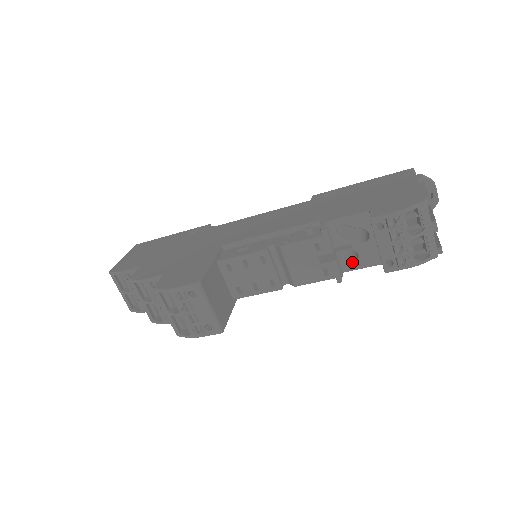
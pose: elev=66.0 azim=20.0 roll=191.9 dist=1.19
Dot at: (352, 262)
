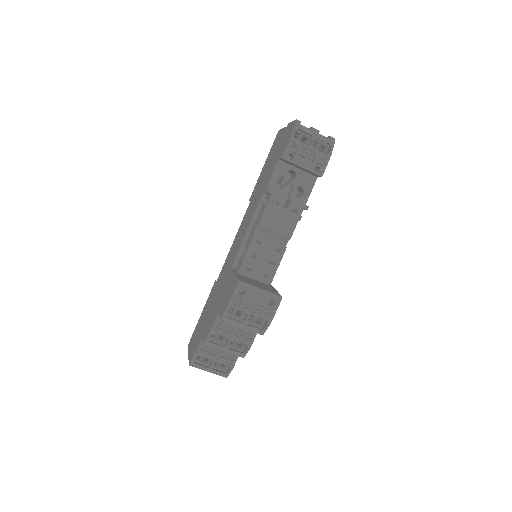
Dot at: (303, 195)
